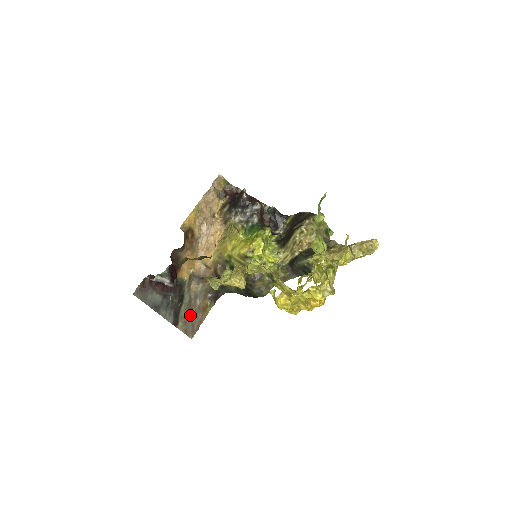
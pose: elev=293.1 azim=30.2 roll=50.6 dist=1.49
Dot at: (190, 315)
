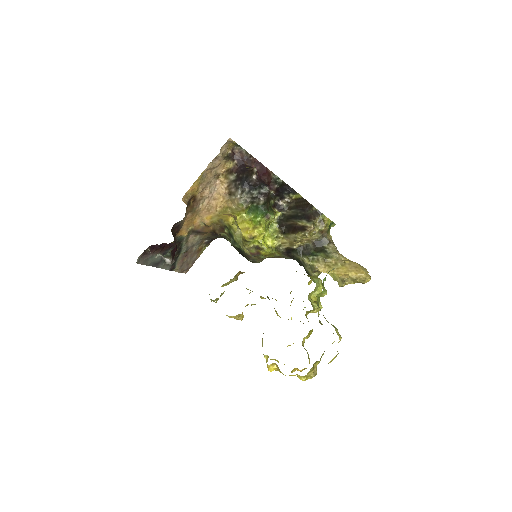
Dot at: (186, 259)
